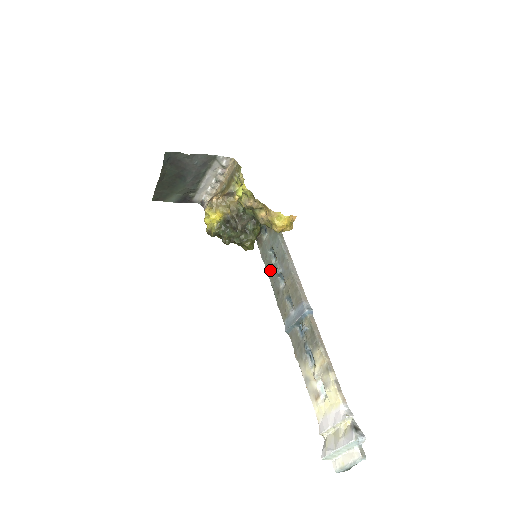
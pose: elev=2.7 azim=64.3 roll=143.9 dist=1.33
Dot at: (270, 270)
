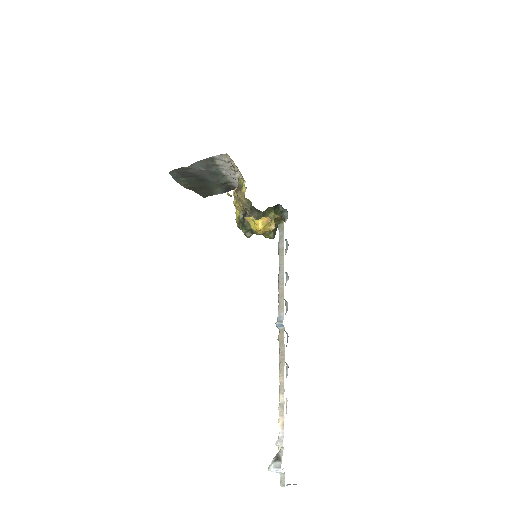
Dot at: occluded
